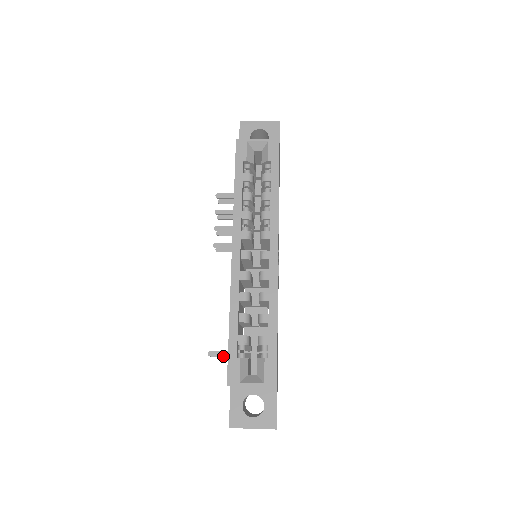
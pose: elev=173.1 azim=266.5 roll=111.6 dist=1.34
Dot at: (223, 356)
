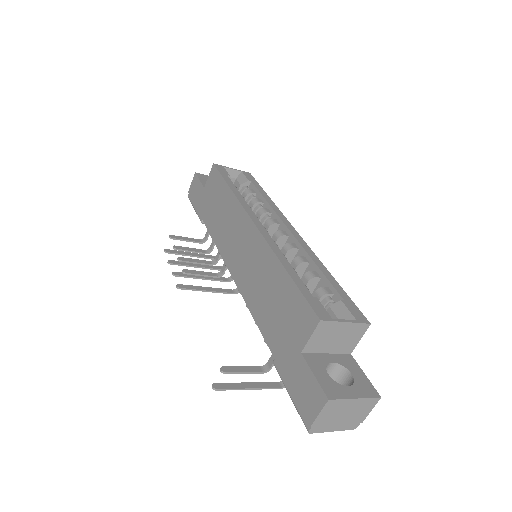
Dot at: (242, 371)
